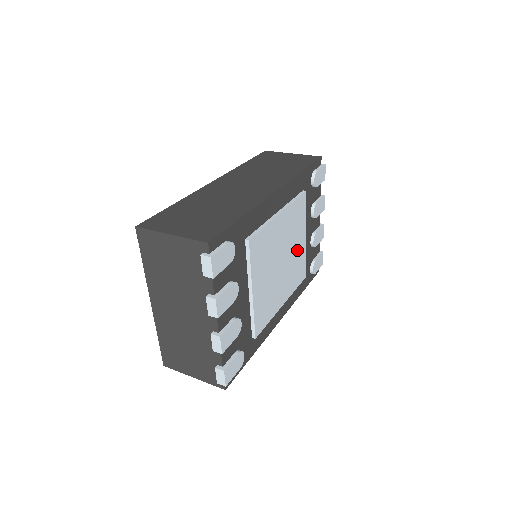
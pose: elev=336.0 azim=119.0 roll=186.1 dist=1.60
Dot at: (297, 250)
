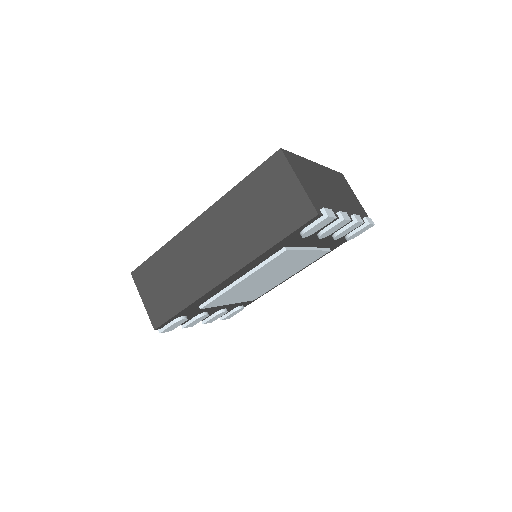
Dot at: (296, 261)
